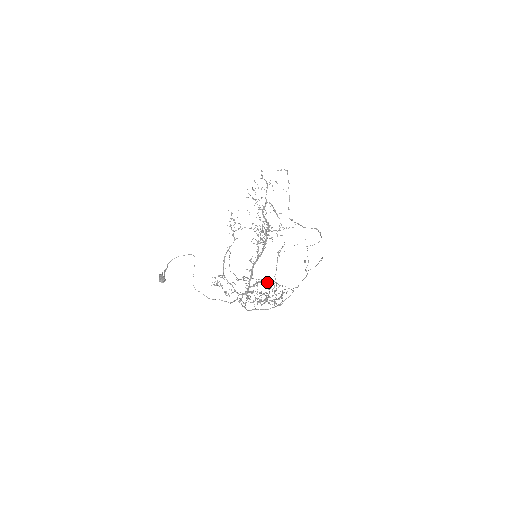
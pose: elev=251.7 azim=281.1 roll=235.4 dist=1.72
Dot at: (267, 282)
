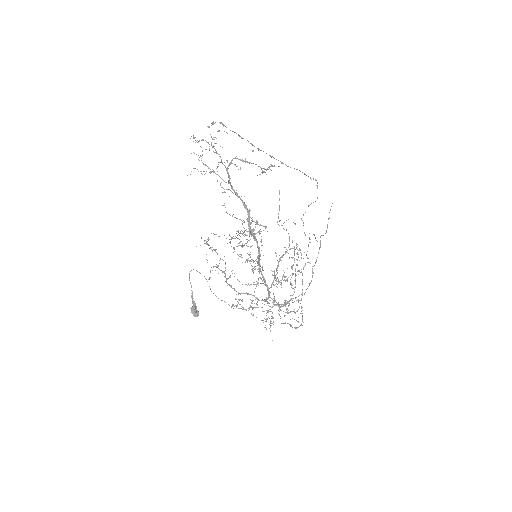
Dot at: occluded
